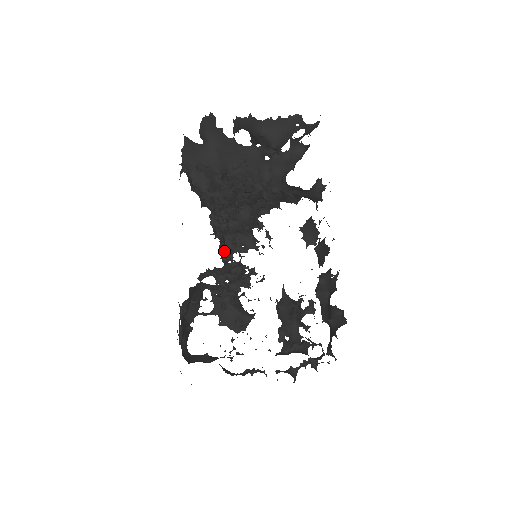
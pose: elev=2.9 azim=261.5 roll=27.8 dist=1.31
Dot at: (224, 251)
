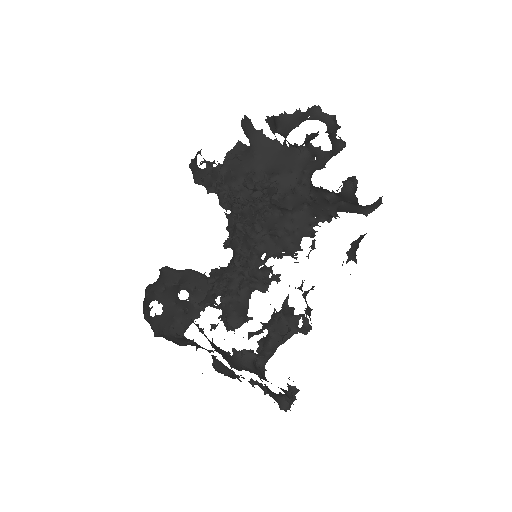
Dot at: (245, 250)
